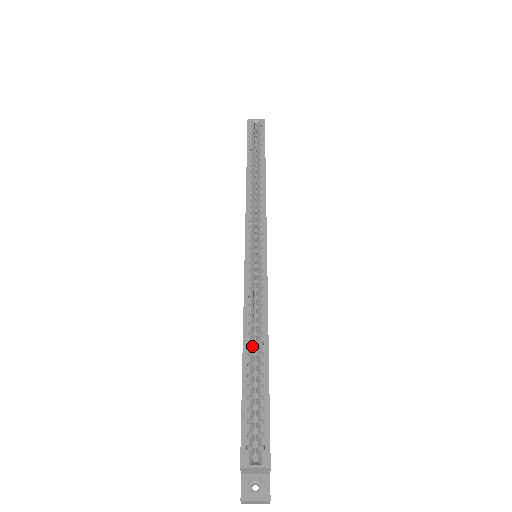
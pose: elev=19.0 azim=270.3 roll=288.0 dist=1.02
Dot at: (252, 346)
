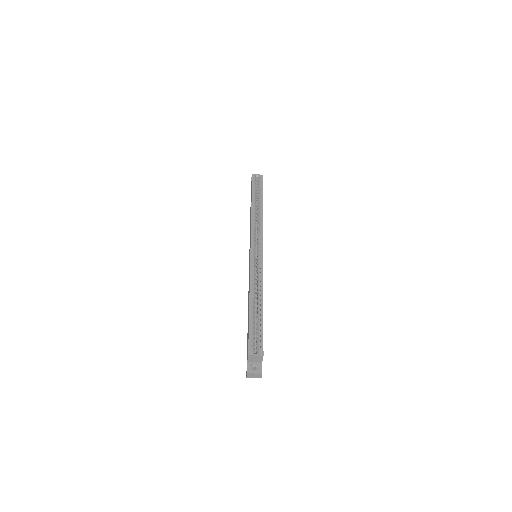
Dot at: (254, 301)
